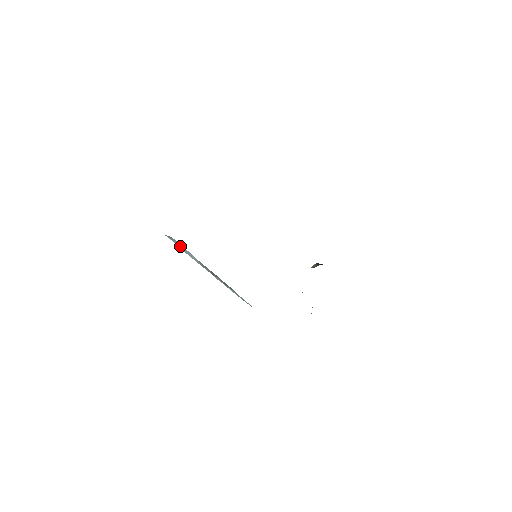
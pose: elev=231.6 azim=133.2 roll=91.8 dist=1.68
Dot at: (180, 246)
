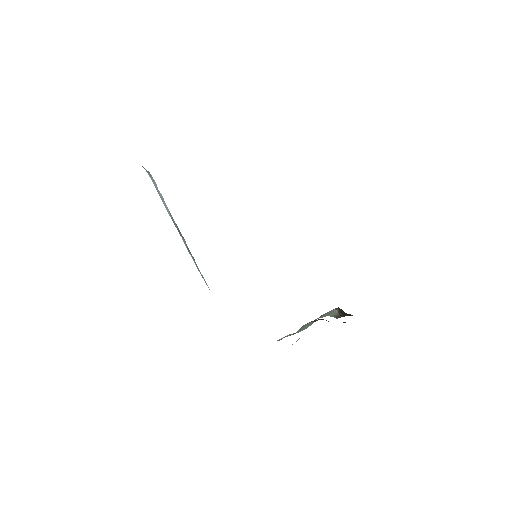
Dot at: (157, 188)
